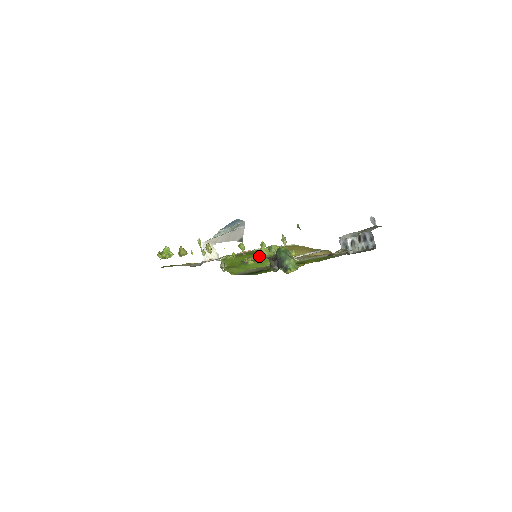
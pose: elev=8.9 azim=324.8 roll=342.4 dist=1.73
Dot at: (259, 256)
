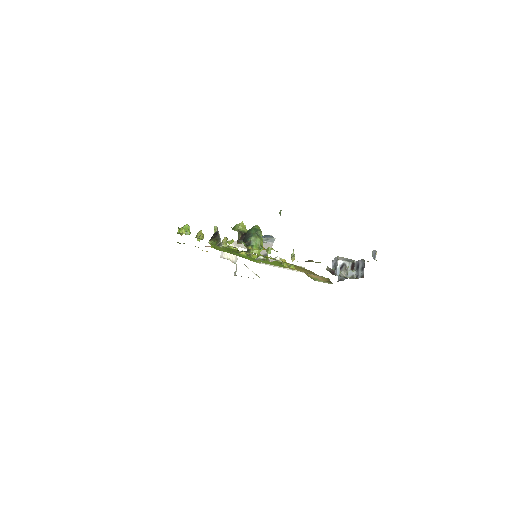
Dot at: (234, 228)
